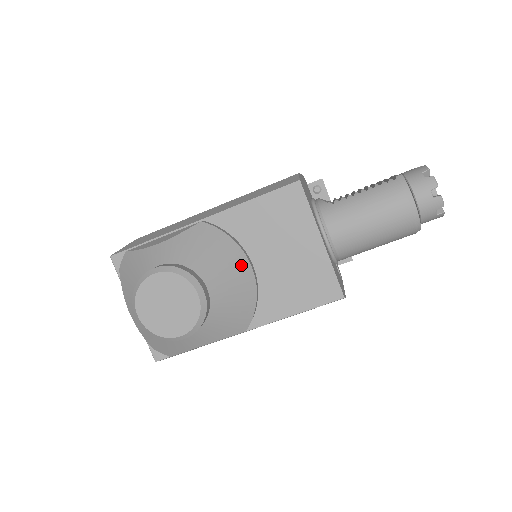
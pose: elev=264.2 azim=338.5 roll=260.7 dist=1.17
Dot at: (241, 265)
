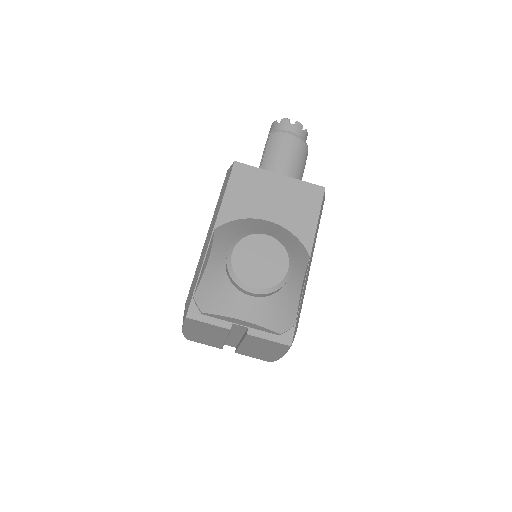
Dot at: (263, 223)
